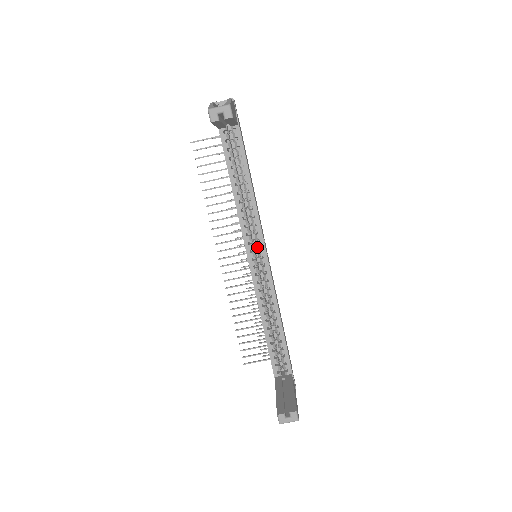
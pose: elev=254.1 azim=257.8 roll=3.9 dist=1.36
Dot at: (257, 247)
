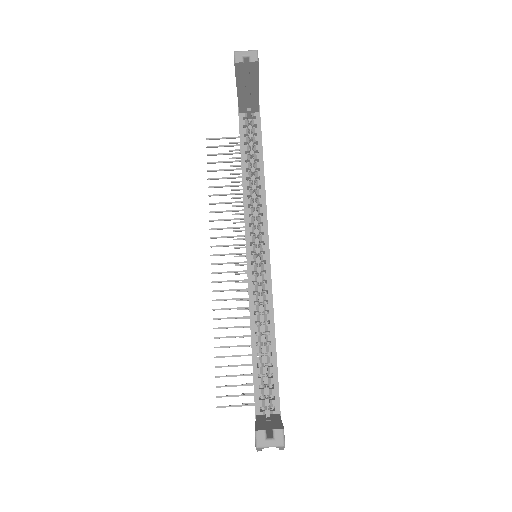
Dot at: (259, 241)
